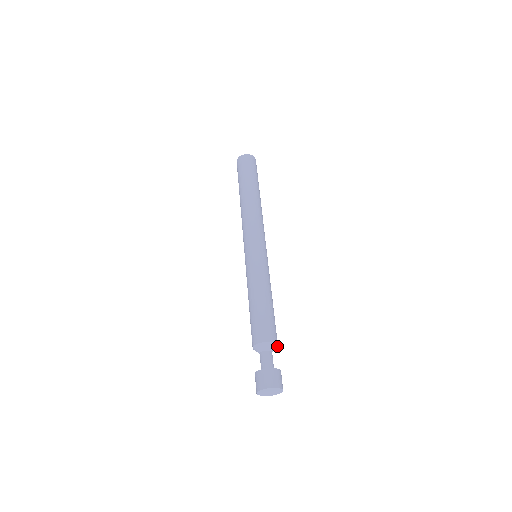
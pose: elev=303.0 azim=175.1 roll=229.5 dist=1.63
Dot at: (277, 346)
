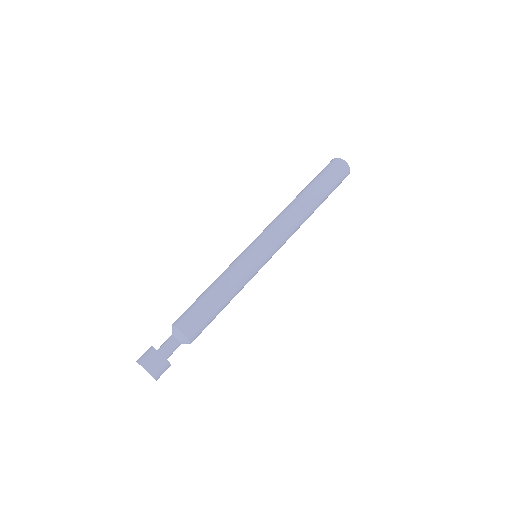
Dot at: (186, 337)
